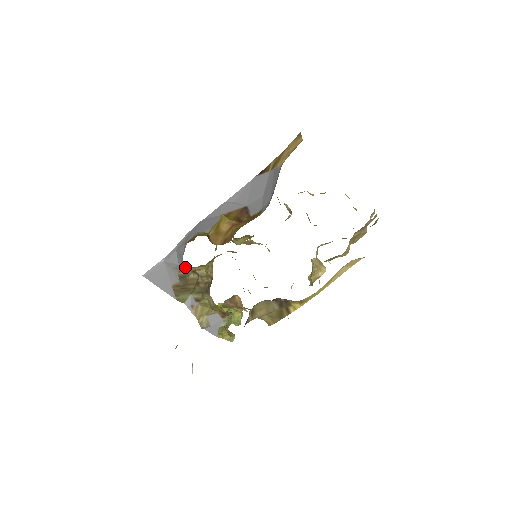
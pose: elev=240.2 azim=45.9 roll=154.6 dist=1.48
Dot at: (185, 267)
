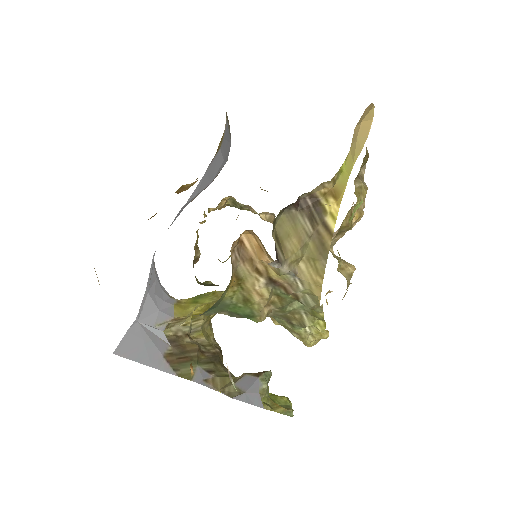
Dot at: (168, 305)
